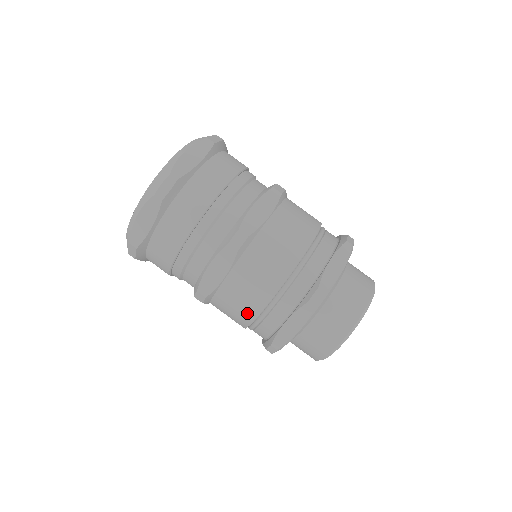
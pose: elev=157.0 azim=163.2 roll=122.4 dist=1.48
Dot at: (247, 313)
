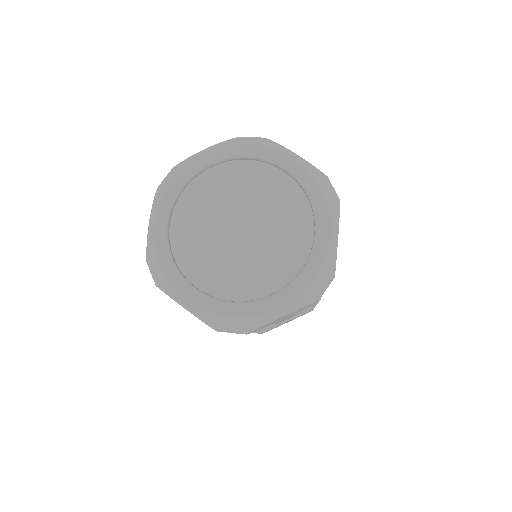
Dot at: occluded
